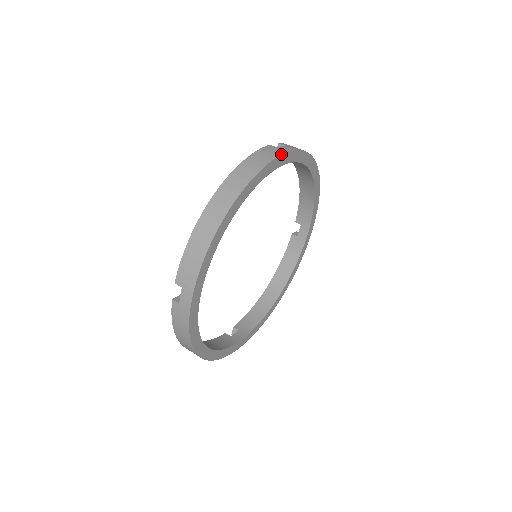
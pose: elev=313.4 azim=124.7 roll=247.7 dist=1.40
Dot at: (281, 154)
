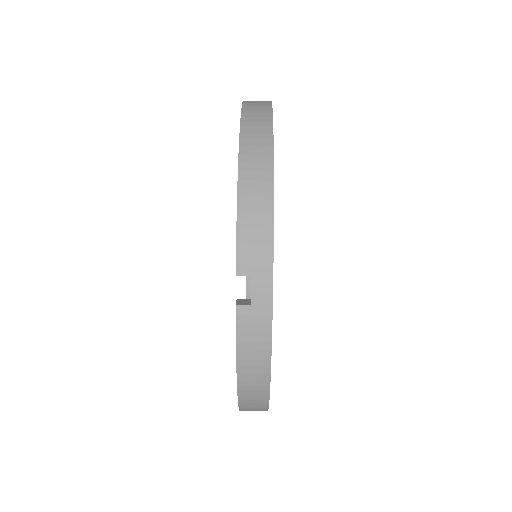
Dot at: (270, 101)
